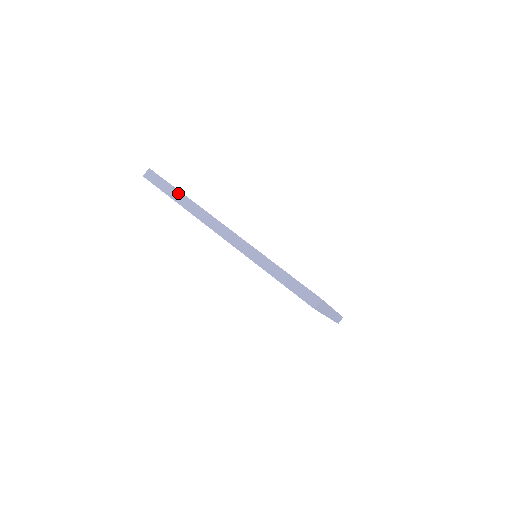
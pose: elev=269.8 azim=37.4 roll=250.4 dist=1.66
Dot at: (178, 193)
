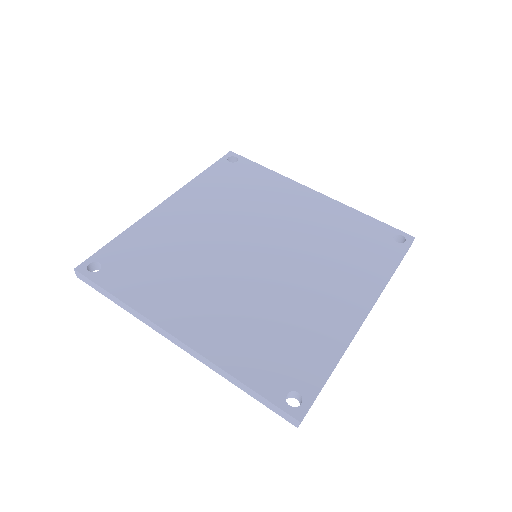
Dot at: (113, 297)
